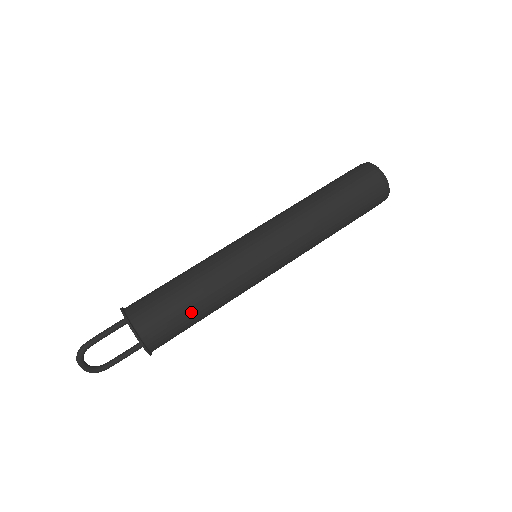
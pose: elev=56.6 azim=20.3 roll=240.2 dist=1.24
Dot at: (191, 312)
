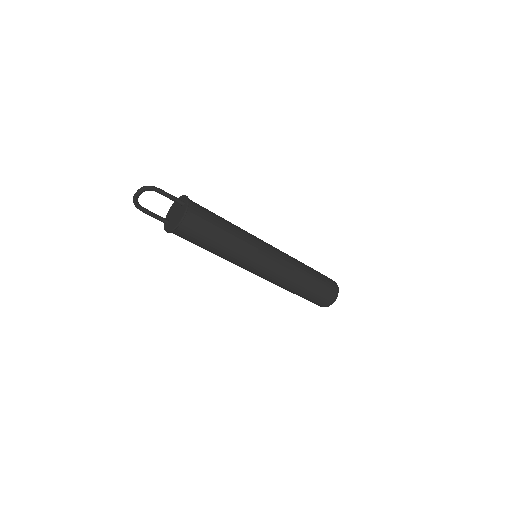
Dot at: (212, 240)
